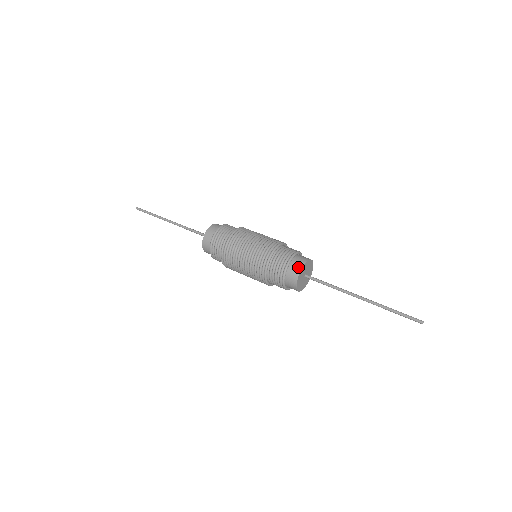
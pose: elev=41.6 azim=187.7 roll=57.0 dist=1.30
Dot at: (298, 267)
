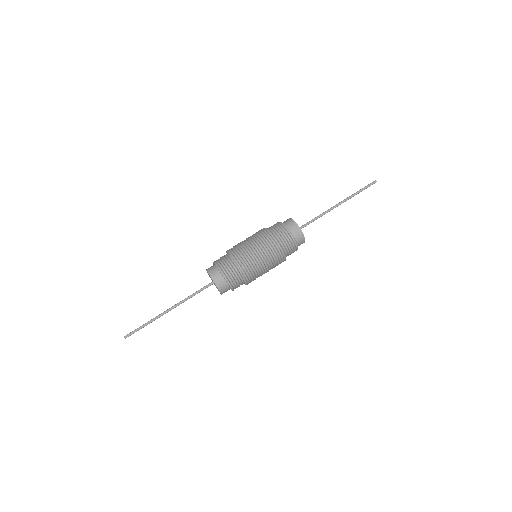
Dot at: (292, 223)
